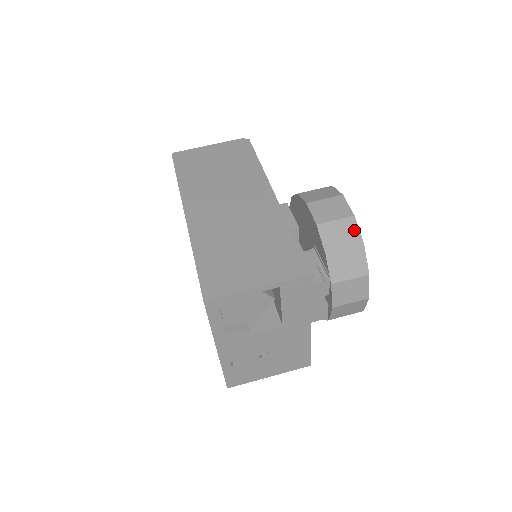
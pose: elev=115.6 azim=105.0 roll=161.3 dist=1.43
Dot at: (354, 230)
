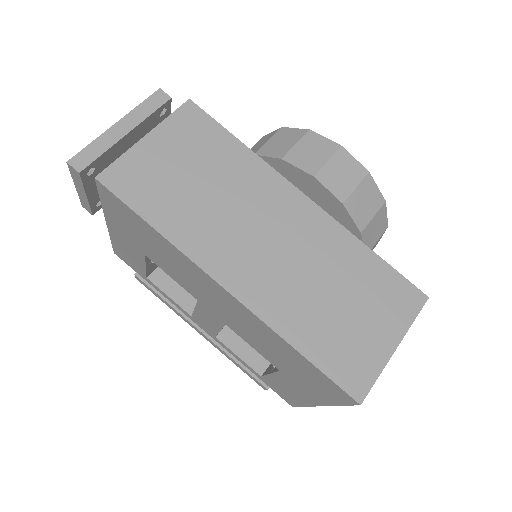
Dot at: (374, 190)
